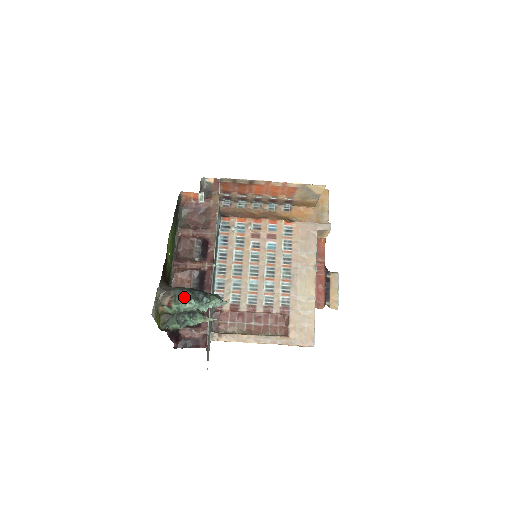
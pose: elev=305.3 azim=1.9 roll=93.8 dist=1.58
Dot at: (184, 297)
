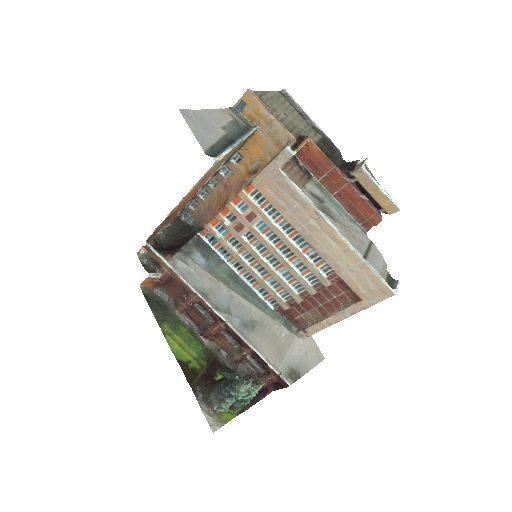
Dot at: (220, 400)
